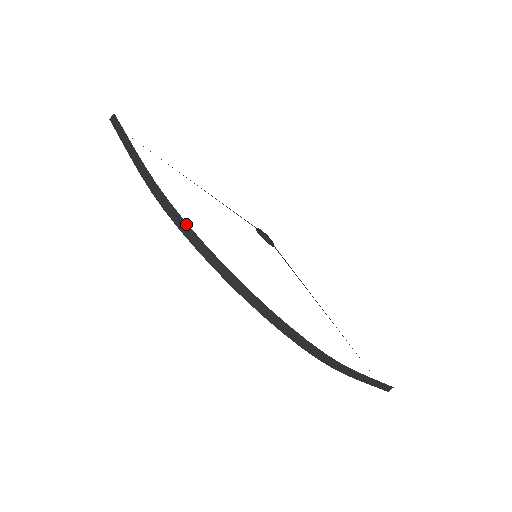
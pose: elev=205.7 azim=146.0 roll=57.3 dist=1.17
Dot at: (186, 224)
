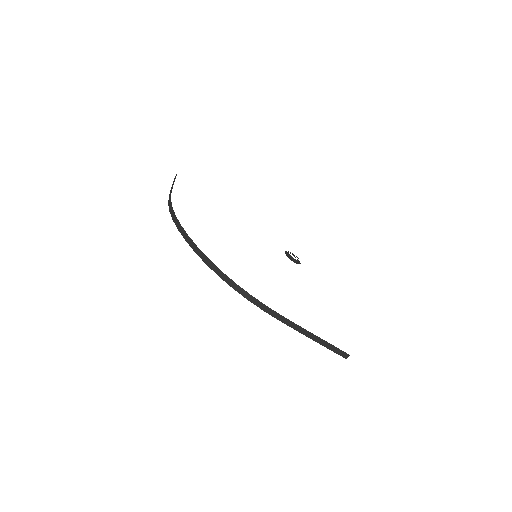
Dot at: (175, 216)
